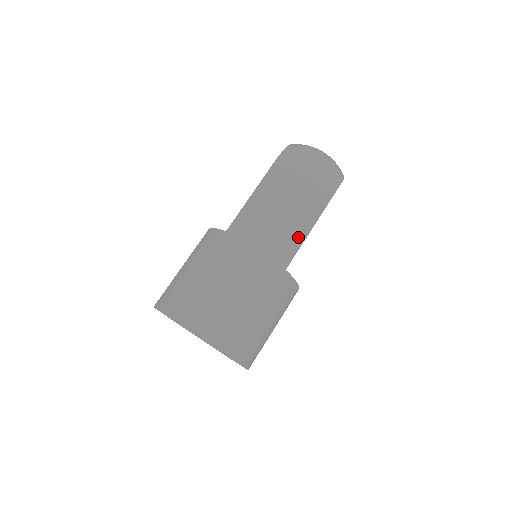
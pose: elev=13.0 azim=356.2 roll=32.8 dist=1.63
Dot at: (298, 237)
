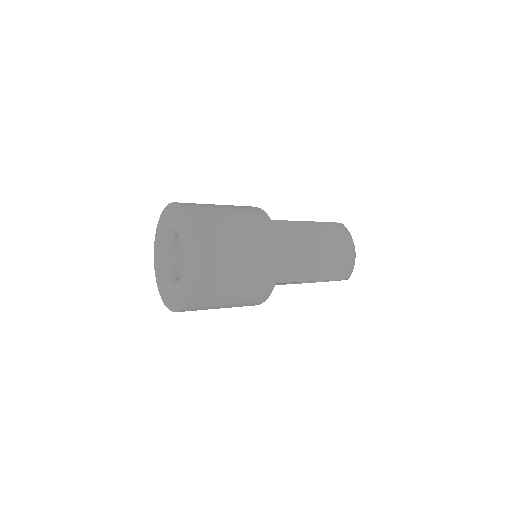
Dot at: (302, 275)
